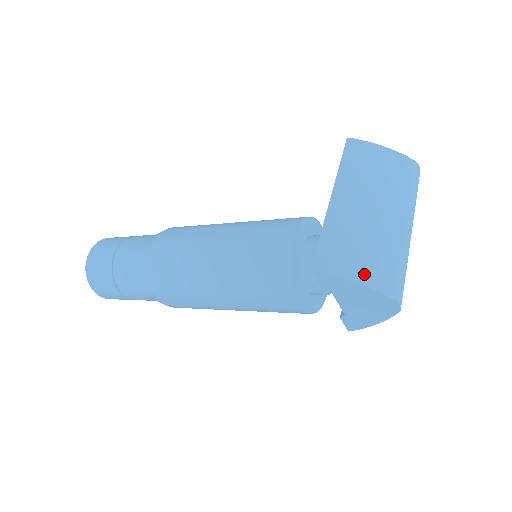
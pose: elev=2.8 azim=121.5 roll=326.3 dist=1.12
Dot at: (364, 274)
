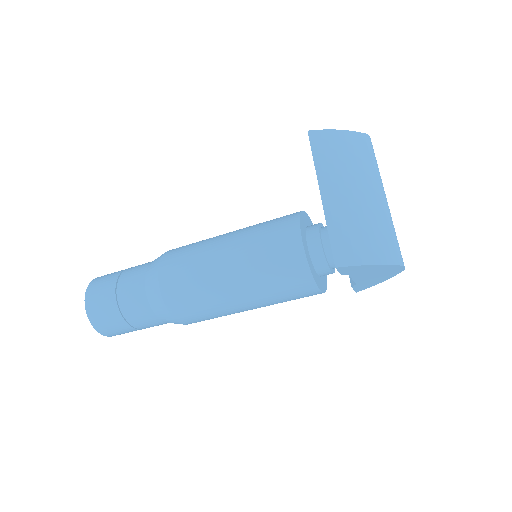
Dot at: (374, 255)
